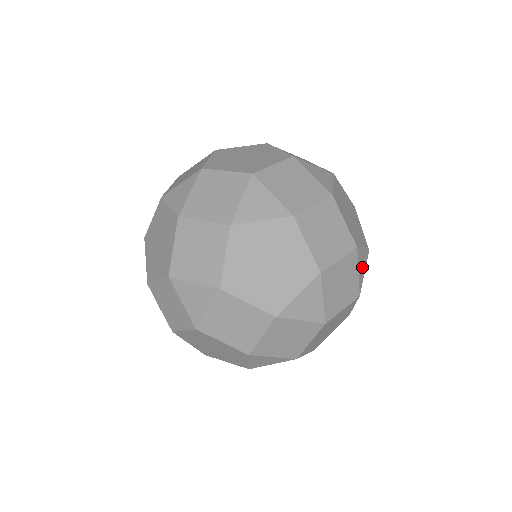
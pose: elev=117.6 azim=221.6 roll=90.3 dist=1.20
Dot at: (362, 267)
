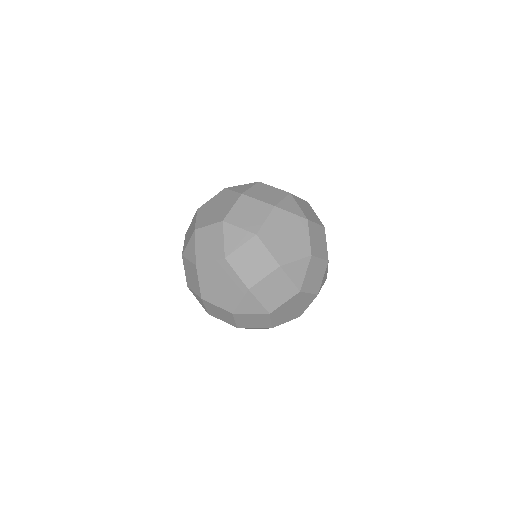
Dot at: occluded
